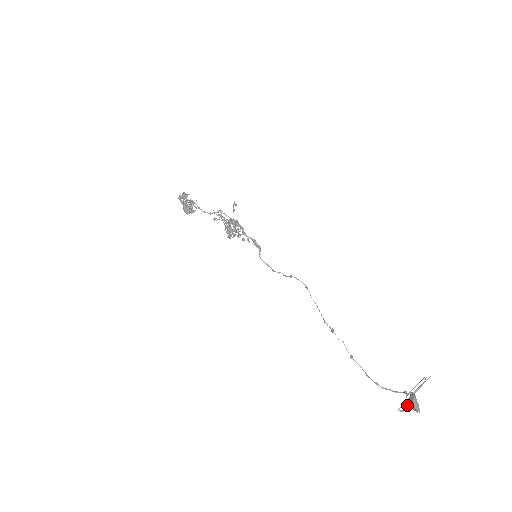
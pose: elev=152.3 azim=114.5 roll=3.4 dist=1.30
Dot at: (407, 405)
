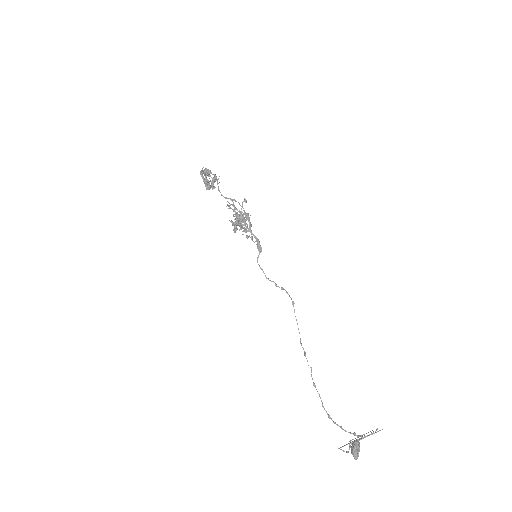
Dot at: (349, 448)
